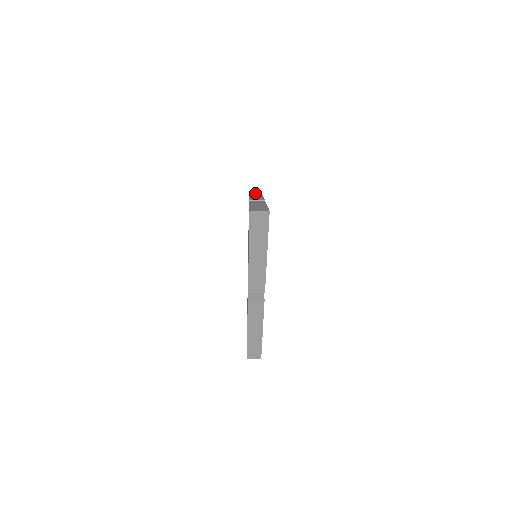
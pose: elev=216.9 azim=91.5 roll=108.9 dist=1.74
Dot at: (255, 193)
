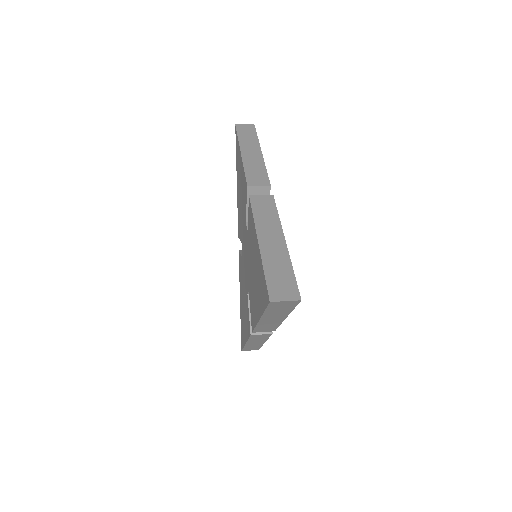
Dot at: (244, 125)
